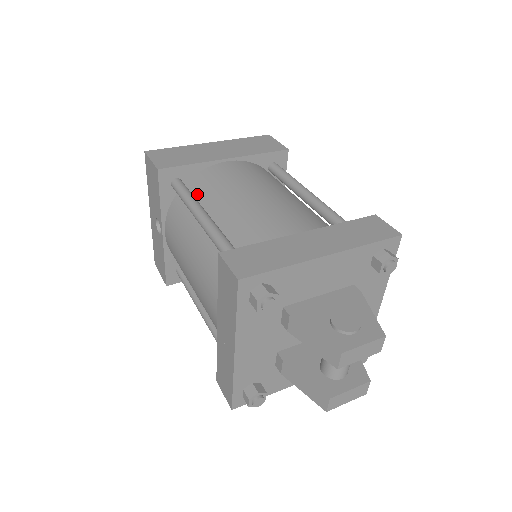
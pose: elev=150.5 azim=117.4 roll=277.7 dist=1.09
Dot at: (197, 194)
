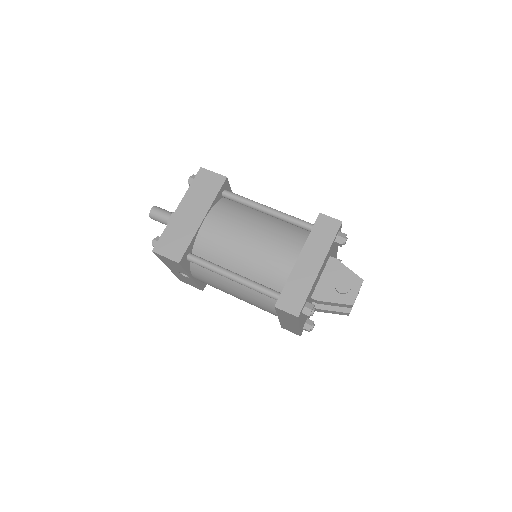
Dot at: (209, 258)
